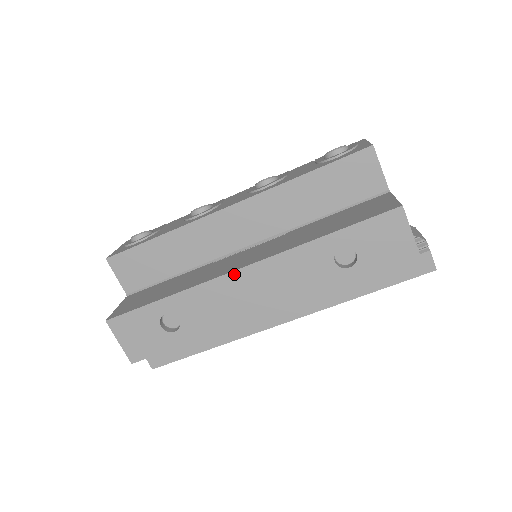
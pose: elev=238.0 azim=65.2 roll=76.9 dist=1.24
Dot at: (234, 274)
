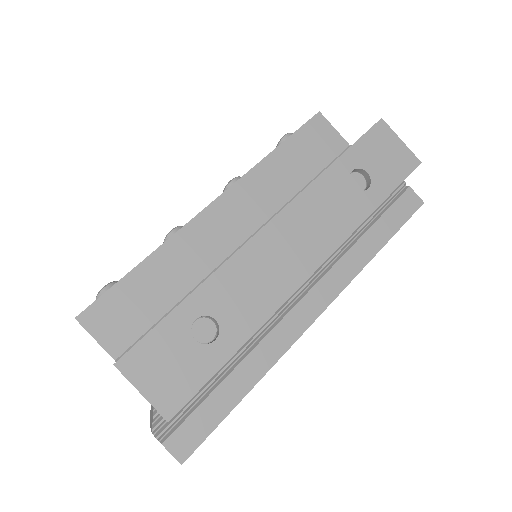
Dot at: (261, 234)
